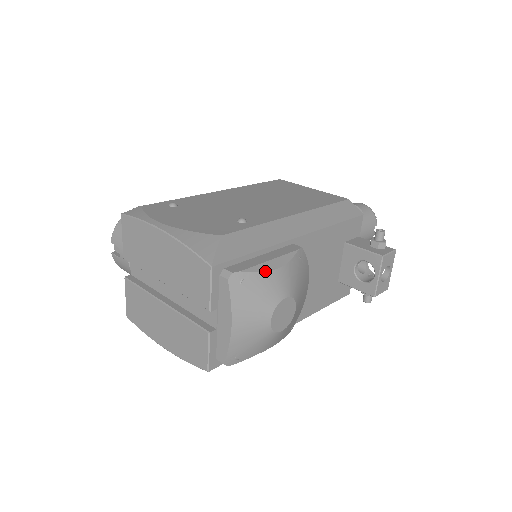
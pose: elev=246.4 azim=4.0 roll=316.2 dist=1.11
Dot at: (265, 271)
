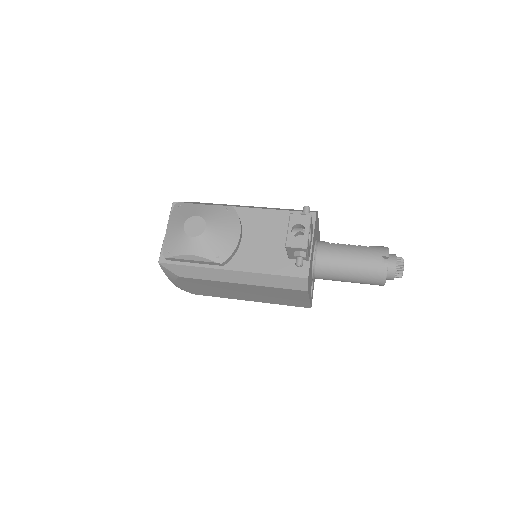
Dot at: (194, 204)
